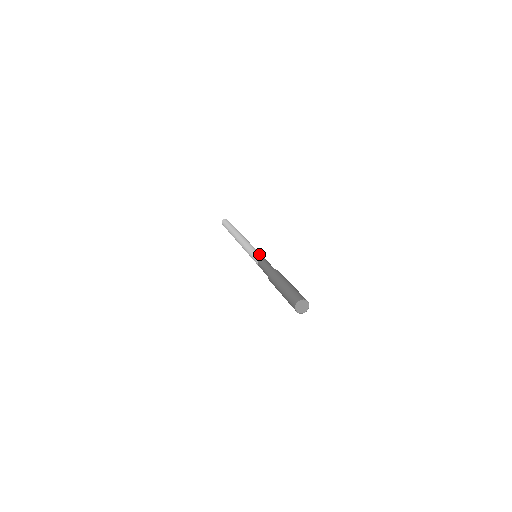
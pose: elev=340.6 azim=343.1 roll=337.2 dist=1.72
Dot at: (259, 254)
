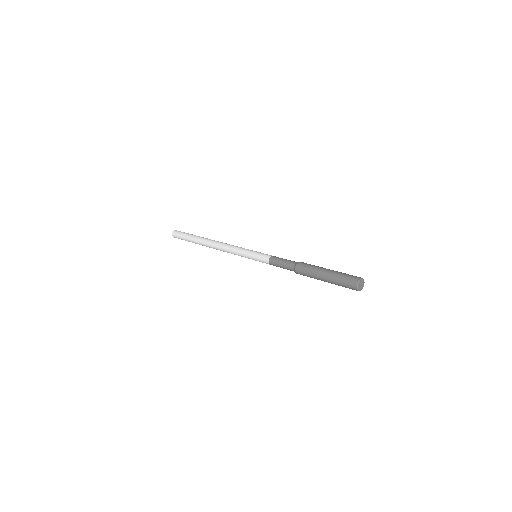
Dot at: occluded
